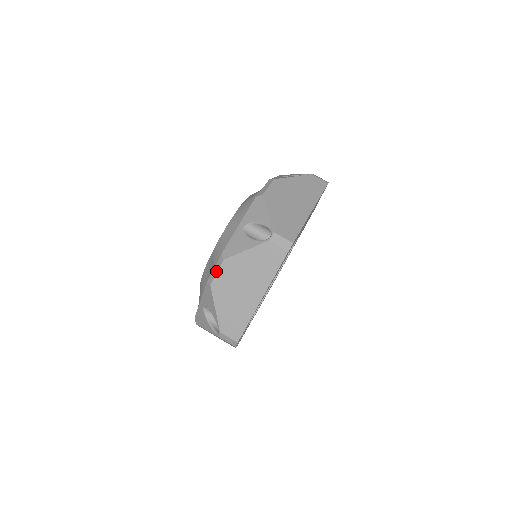
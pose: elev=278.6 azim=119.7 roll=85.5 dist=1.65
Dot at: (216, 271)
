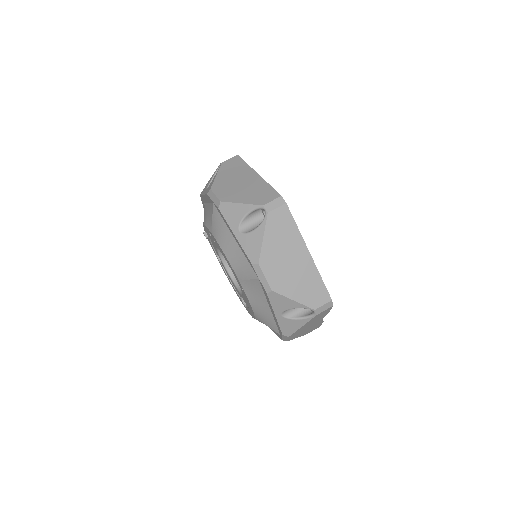
Dot at: (263, 277)
